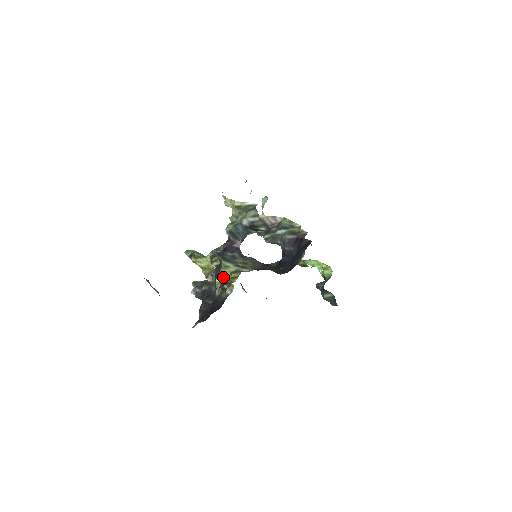
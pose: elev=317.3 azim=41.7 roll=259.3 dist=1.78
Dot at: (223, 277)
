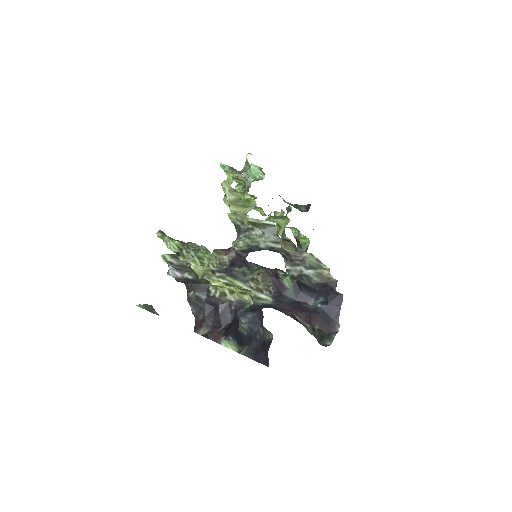
Dot at: occluded
